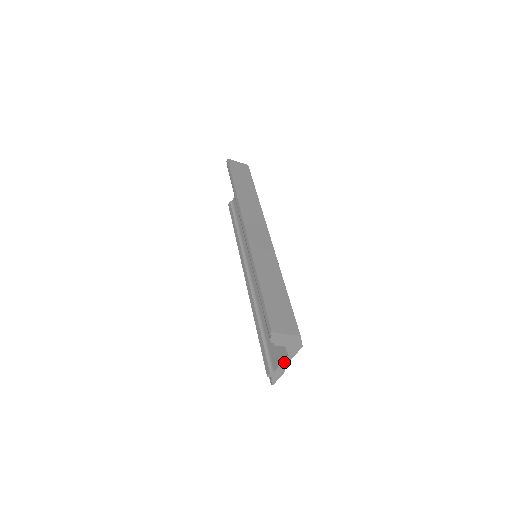
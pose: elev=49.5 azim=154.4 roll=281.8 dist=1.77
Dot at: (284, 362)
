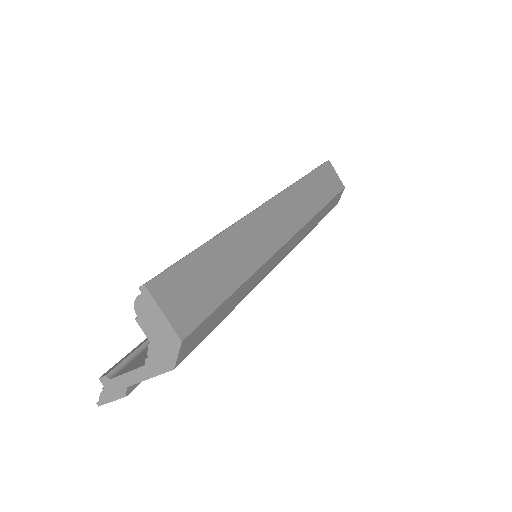
Dot at: (134, 374)
